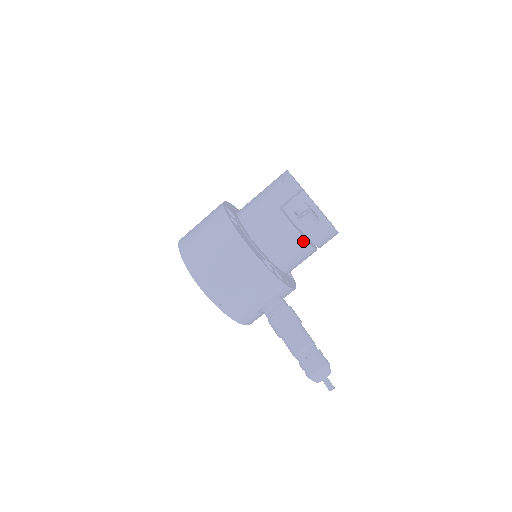
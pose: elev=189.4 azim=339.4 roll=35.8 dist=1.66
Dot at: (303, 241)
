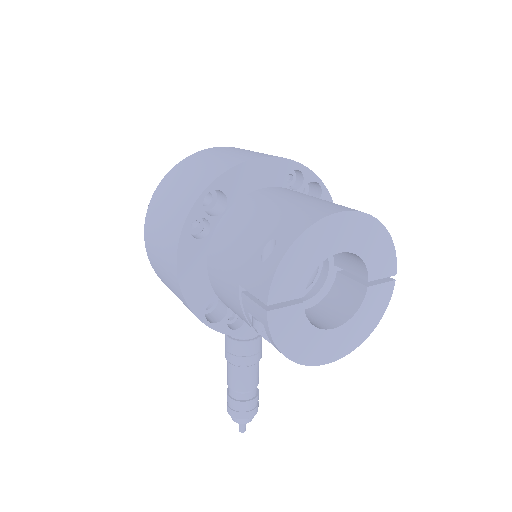
Dot at: occluded
